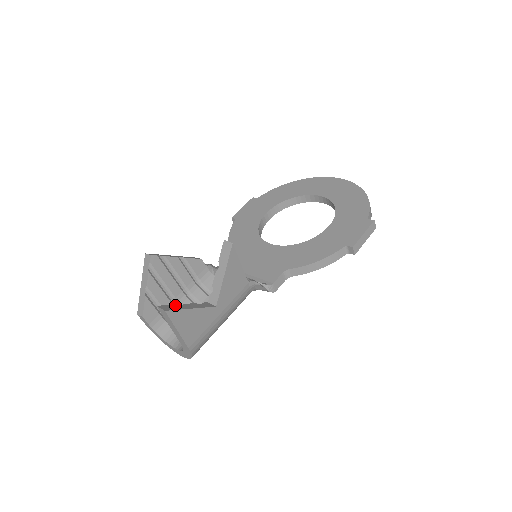
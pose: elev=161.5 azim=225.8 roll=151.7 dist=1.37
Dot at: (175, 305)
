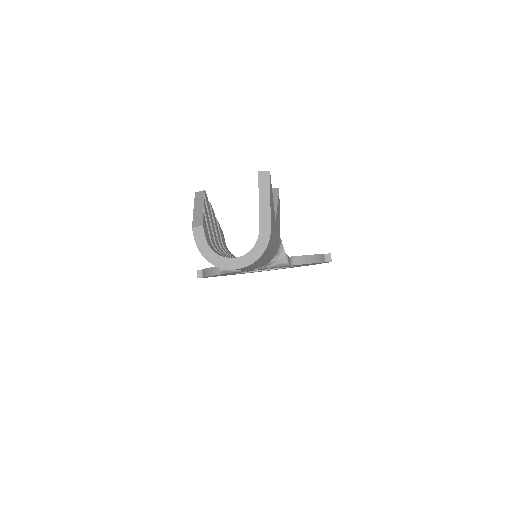
Dot at: occluded
